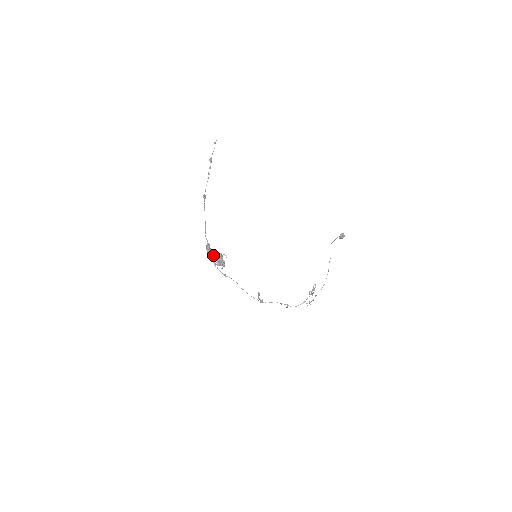
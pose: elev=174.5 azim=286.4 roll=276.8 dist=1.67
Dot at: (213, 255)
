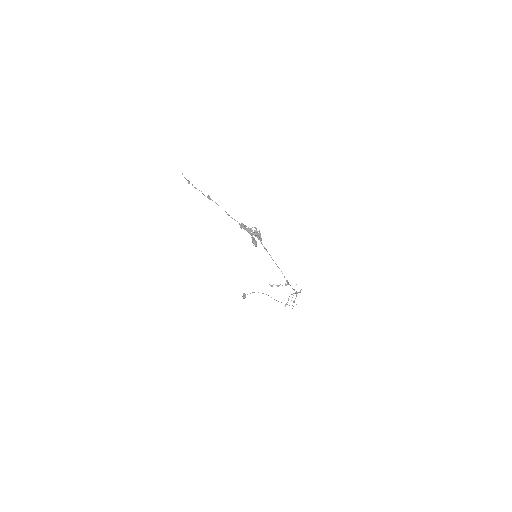
Dot at: (255, 228)
